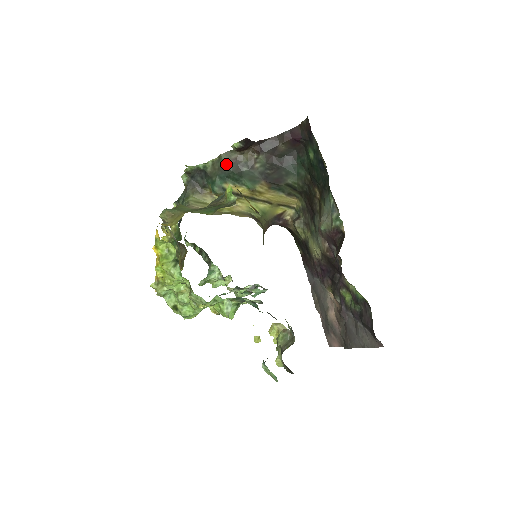
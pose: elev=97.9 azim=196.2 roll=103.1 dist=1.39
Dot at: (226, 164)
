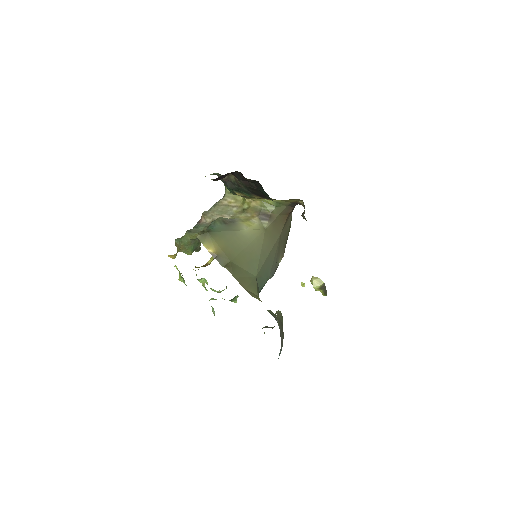
Dot at: (223, 181)
